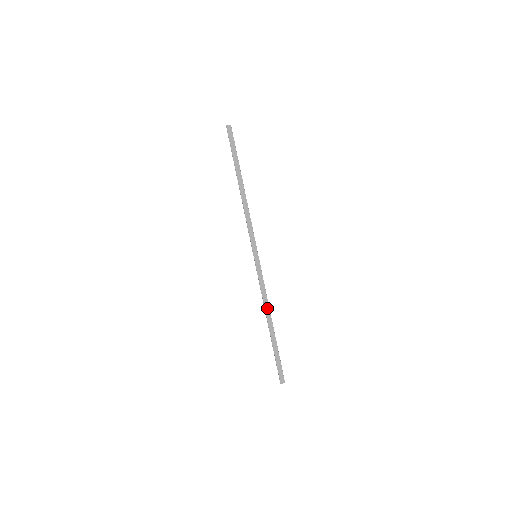
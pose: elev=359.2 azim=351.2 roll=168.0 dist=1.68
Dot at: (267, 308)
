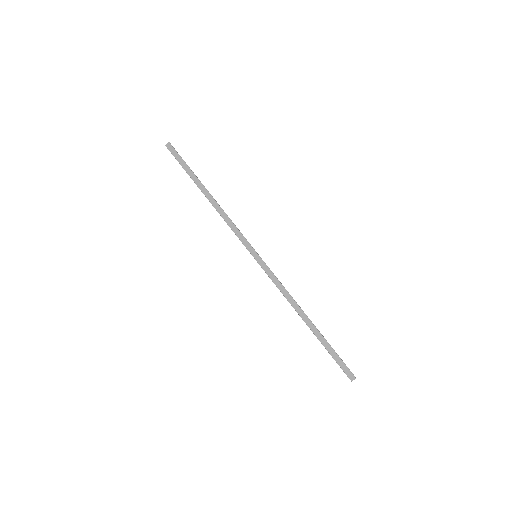
Dot at: (294, 305)
